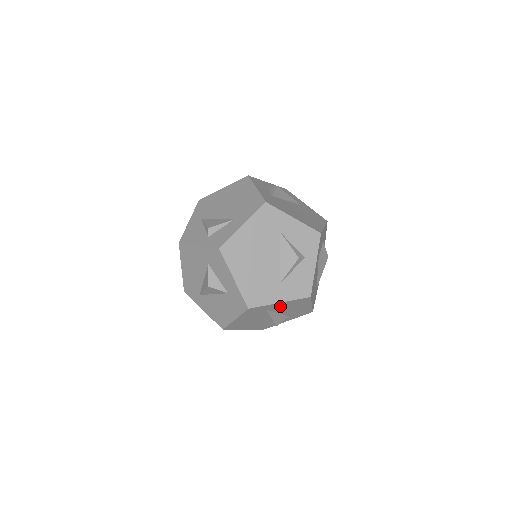
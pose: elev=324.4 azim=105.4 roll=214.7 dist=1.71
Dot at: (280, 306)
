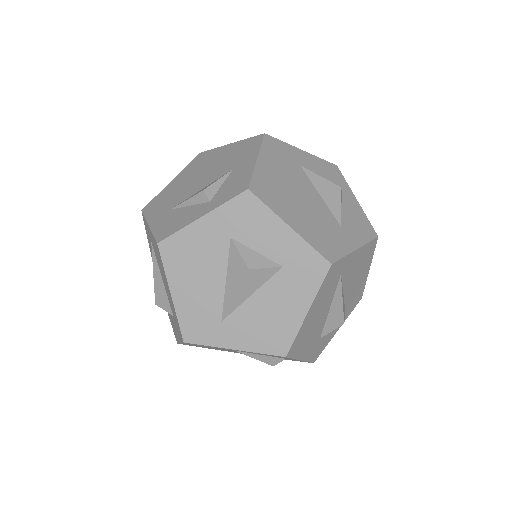
Dot at: (352, 265)
